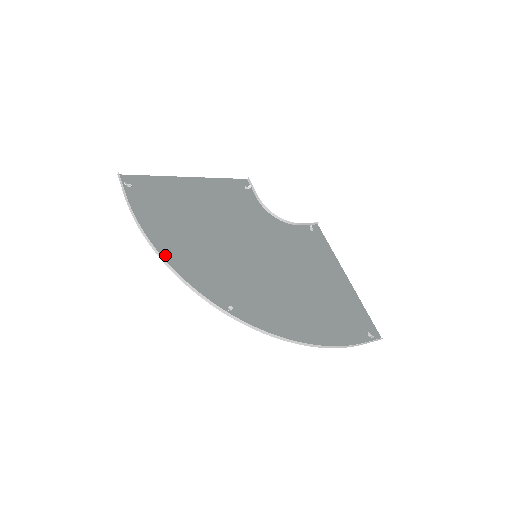
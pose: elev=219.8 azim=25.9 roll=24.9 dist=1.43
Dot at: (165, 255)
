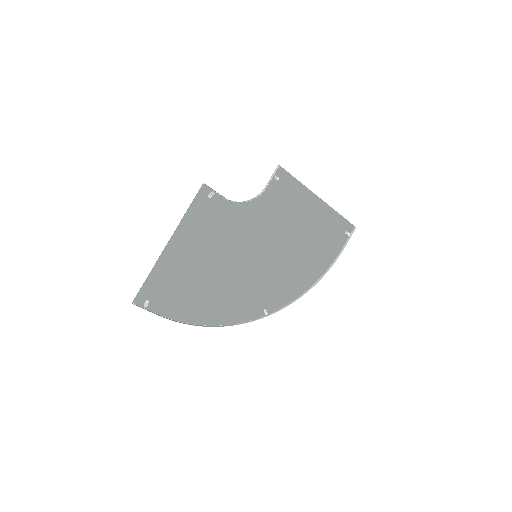
Dot at: (210, 321)
